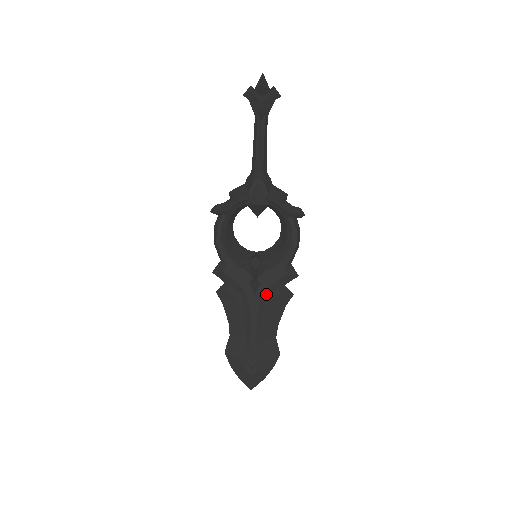
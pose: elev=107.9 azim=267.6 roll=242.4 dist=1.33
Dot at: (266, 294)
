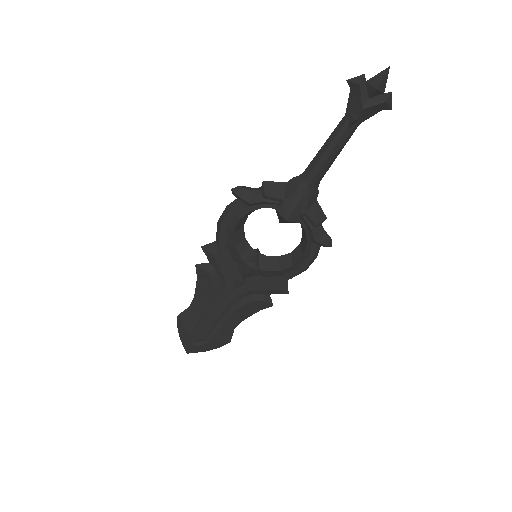
Dot at: (246, 294)
